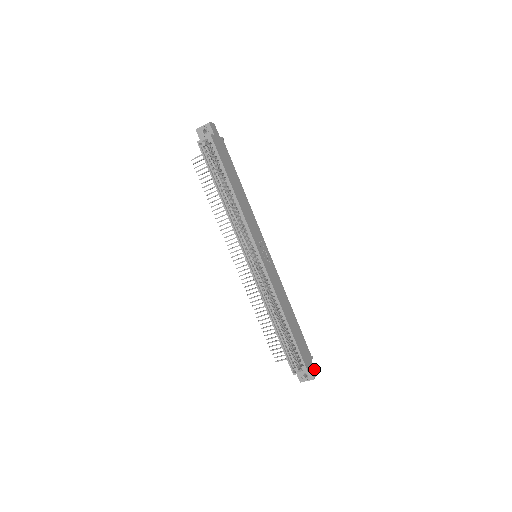
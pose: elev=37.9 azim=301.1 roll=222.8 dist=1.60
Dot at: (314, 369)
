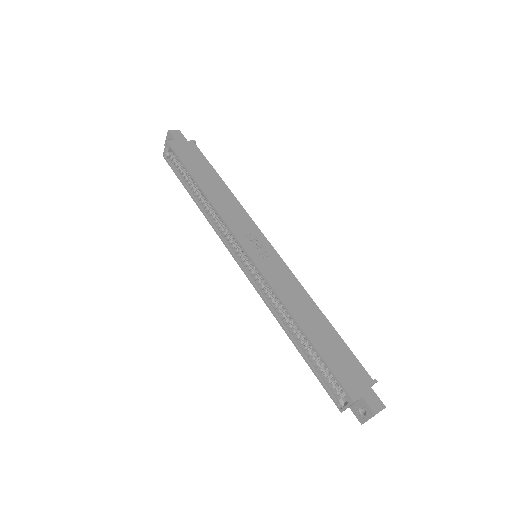
Dot at: (378, 399)
